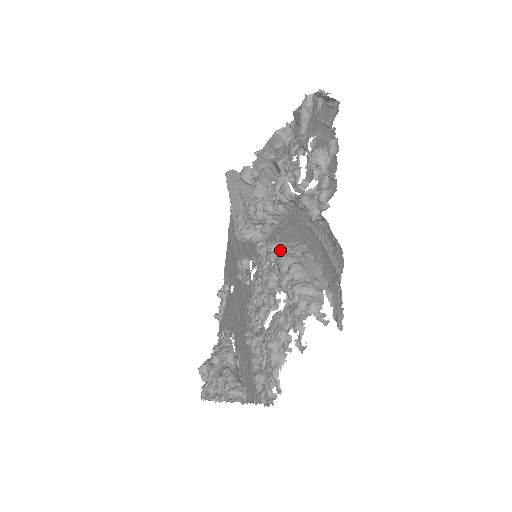
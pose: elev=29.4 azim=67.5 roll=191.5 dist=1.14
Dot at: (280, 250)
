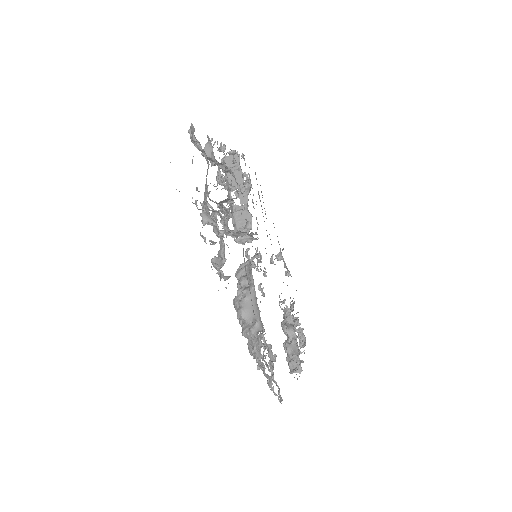
Dot at: (240, 283)
